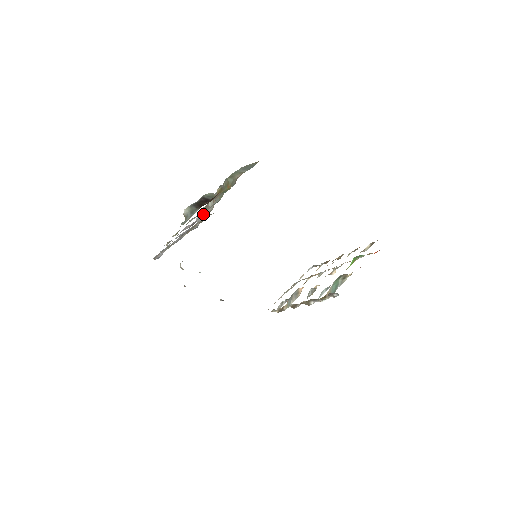
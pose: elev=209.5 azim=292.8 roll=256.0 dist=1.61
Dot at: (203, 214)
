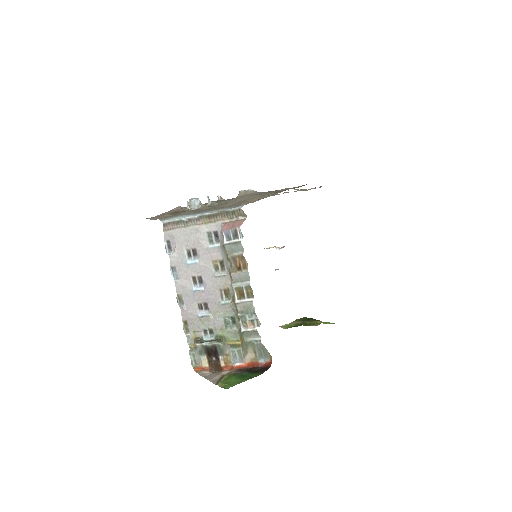
Dot at: (226, 261)
